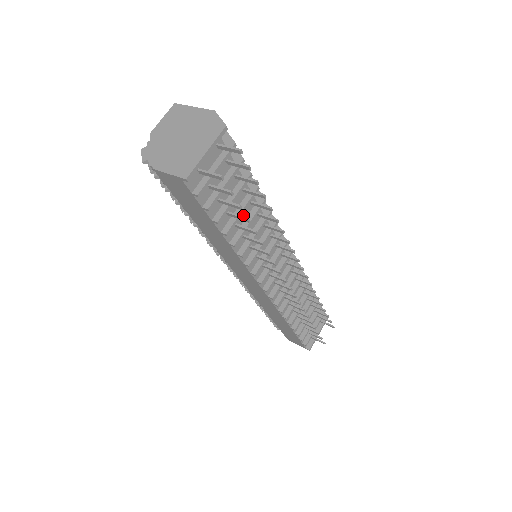
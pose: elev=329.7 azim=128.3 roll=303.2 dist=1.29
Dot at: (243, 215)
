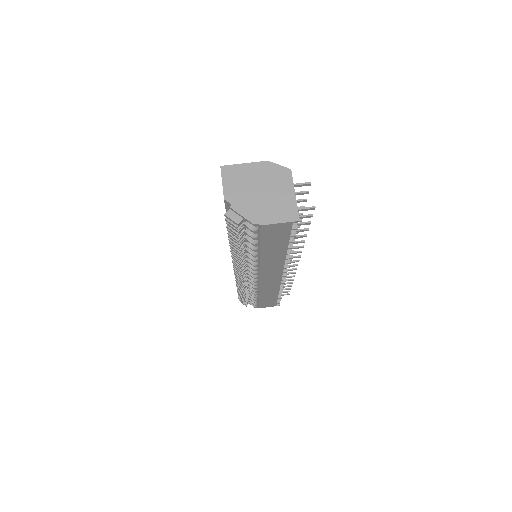
Dot at: occluded
